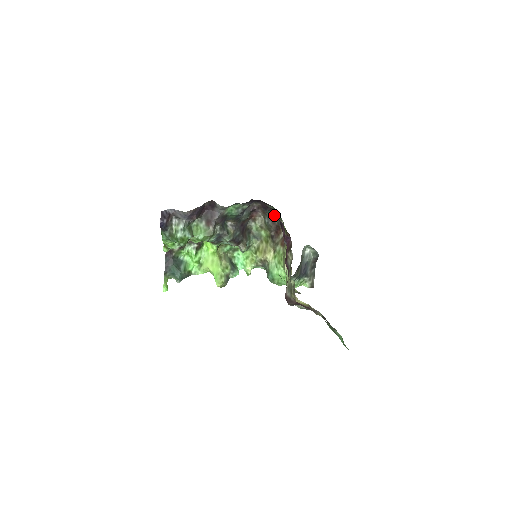
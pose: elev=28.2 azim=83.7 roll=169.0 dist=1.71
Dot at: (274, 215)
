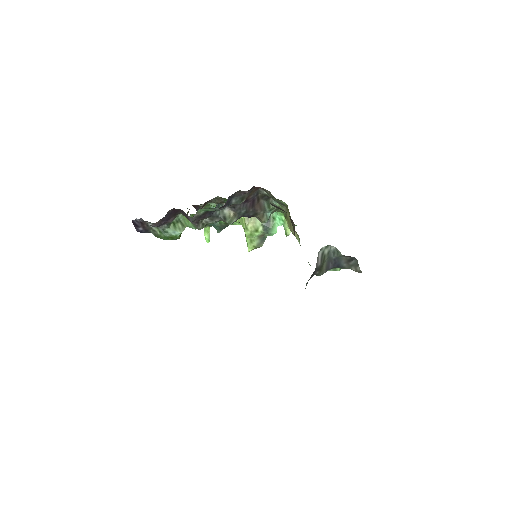
Dot at: (272, 204)
